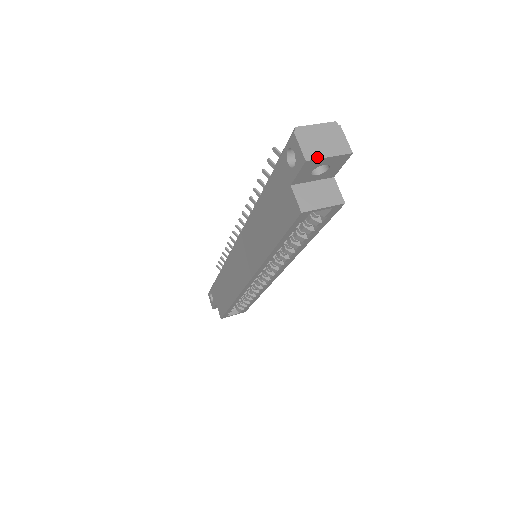
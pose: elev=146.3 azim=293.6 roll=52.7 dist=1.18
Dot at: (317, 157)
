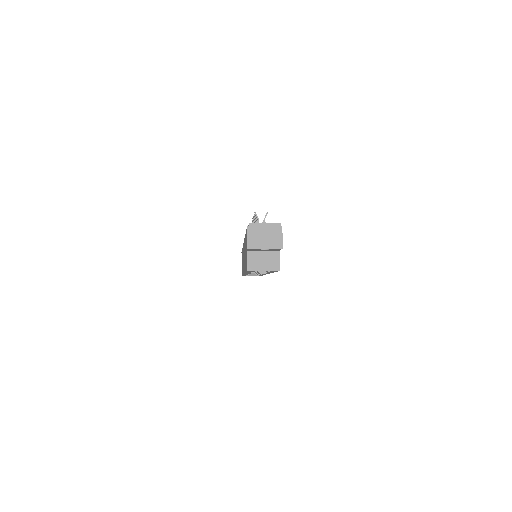
Dot at: (256, 247)
